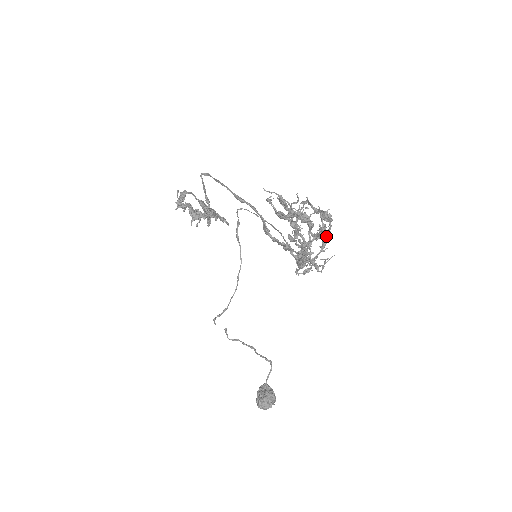
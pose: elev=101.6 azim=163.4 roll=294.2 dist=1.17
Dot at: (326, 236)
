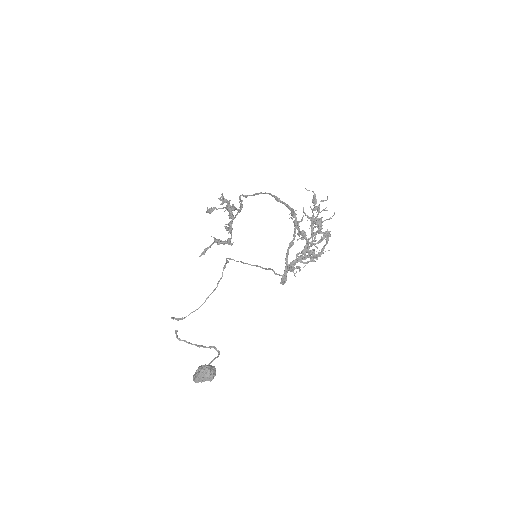
Dot at: occluded
